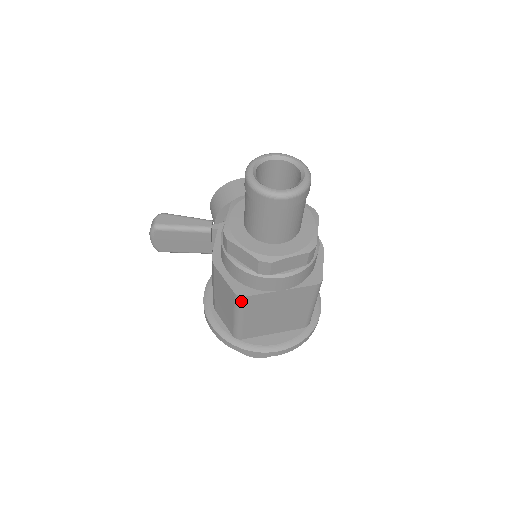
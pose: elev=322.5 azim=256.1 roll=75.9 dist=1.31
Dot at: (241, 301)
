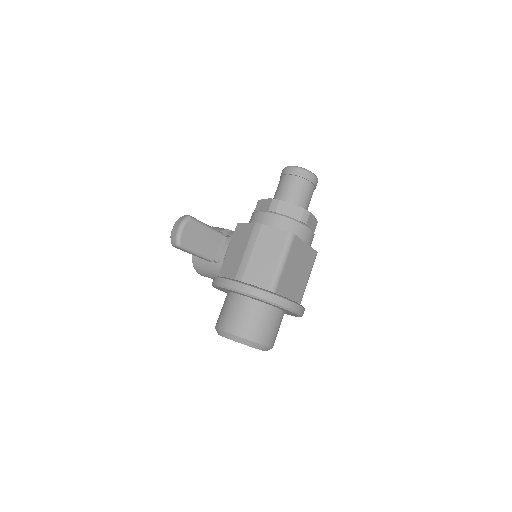
Dot at: (292, 239)
